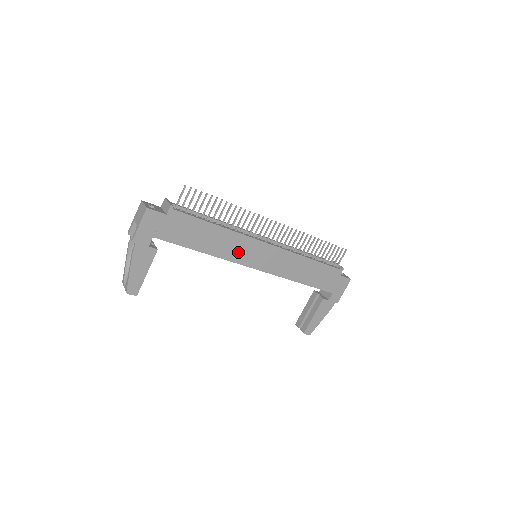
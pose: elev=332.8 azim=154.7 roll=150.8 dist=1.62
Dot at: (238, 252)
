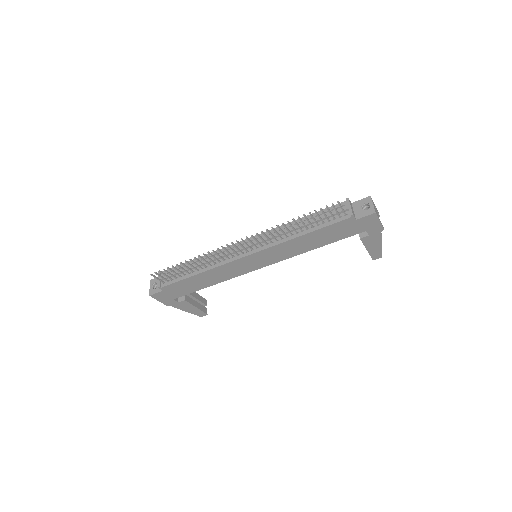
Dot at: (234, 271)
